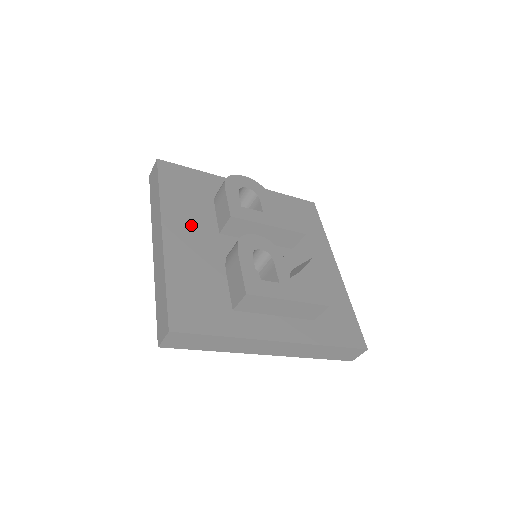
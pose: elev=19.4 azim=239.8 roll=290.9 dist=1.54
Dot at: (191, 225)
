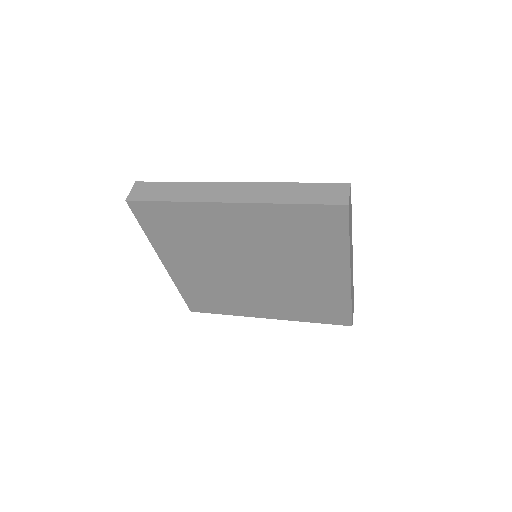
Dot at: occluded
